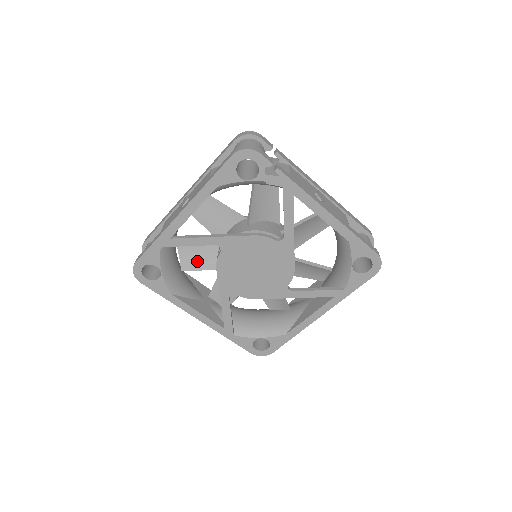
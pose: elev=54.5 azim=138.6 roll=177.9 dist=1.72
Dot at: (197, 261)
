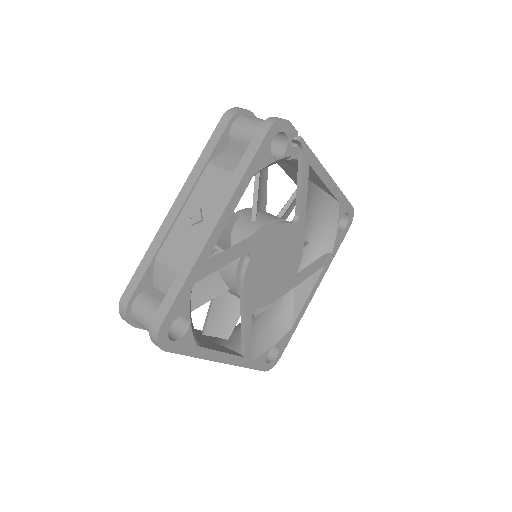
Dot at: (200, 292)
